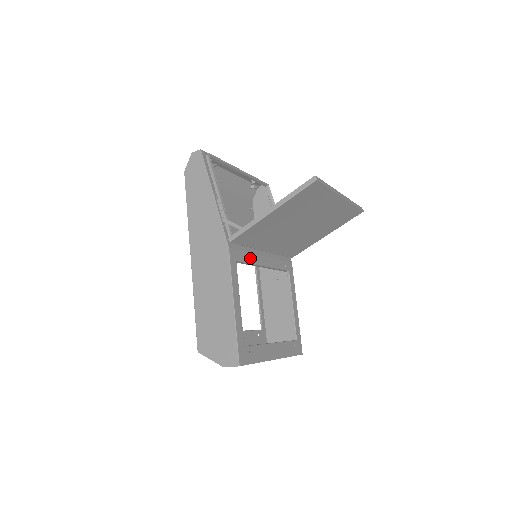
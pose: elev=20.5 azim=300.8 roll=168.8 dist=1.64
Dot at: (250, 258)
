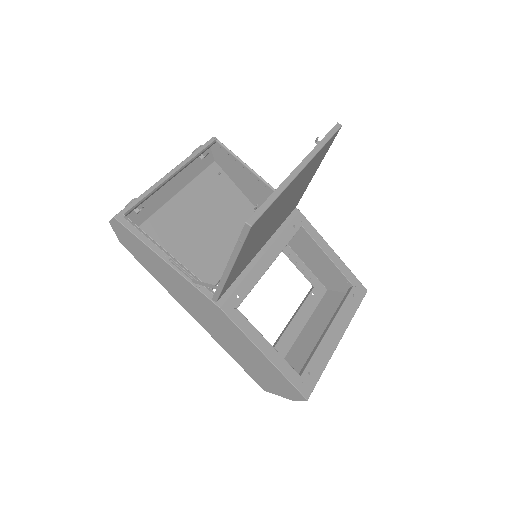
Dot at: (250, 281)
